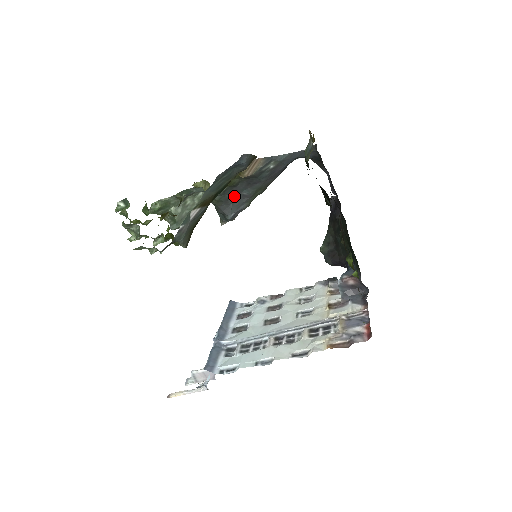
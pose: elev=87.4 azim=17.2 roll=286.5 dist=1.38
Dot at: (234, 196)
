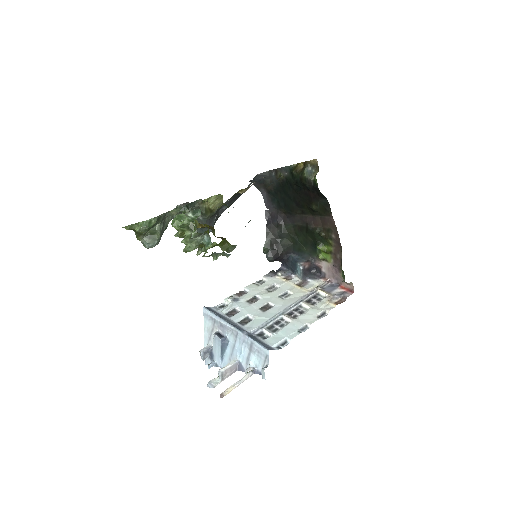
Dot at: (218, 210)
